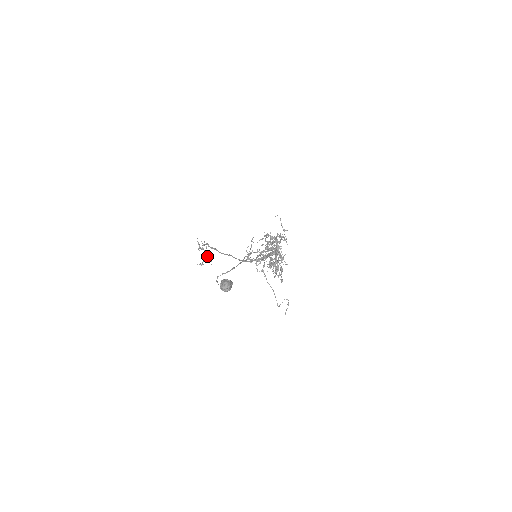
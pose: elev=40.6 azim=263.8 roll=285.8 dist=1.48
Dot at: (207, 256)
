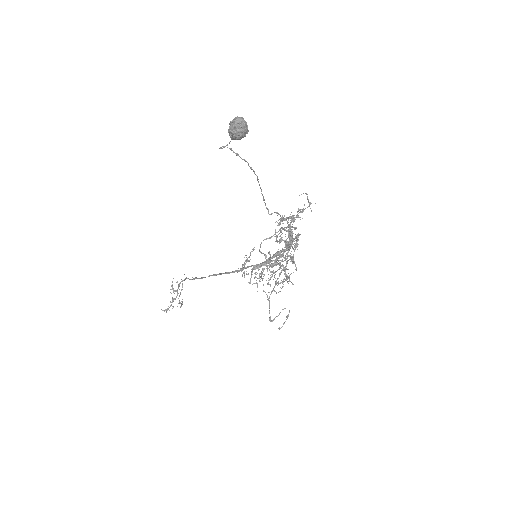
Dot at: occluded
